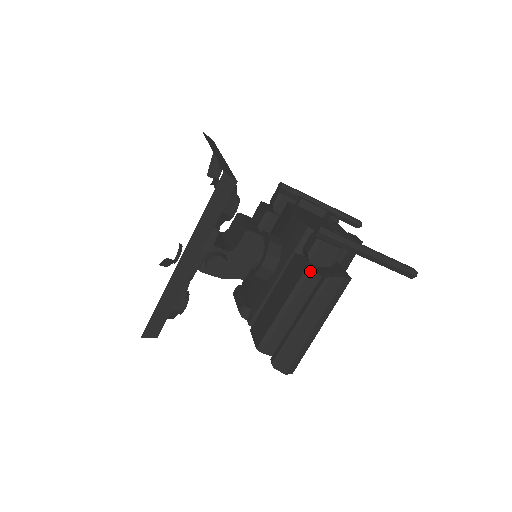
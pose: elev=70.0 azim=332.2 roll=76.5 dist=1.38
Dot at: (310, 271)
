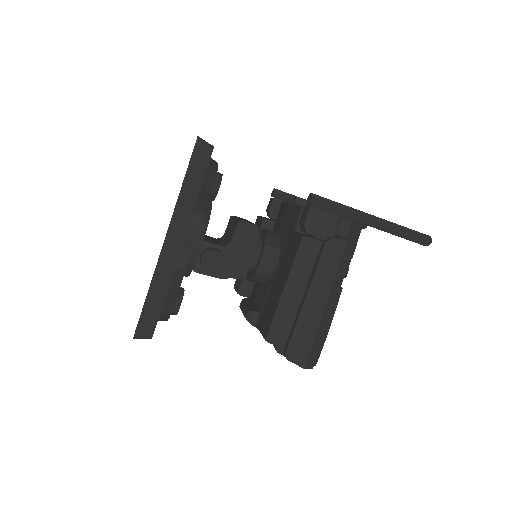
Dot at: (308, 237)
